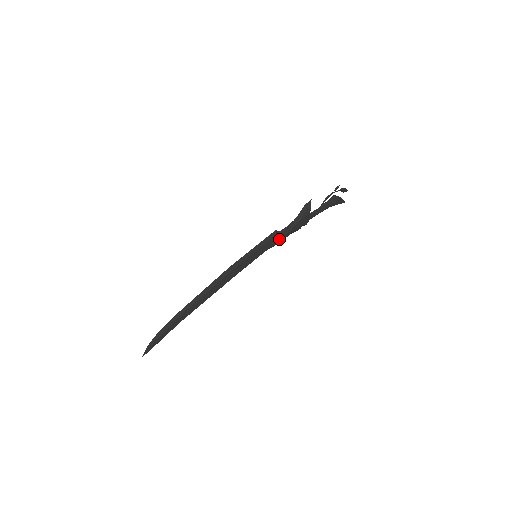
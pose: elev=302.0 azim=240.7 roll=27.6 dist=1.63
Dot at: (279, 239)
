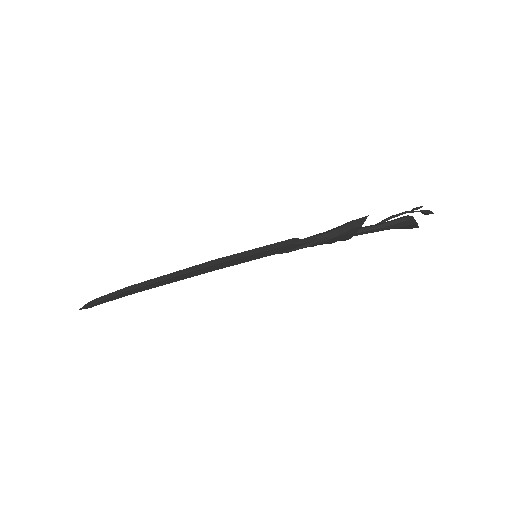
Dot at: (297, 248)
